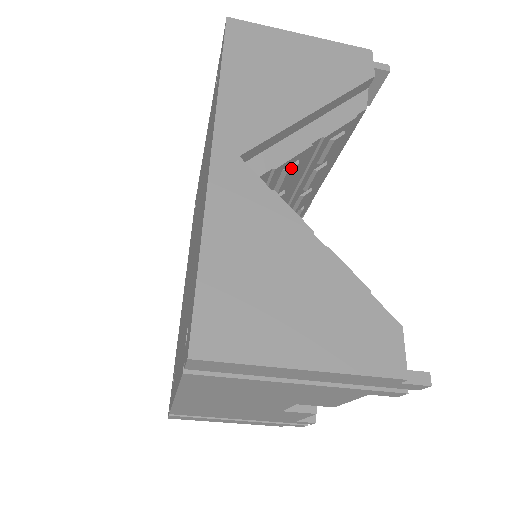
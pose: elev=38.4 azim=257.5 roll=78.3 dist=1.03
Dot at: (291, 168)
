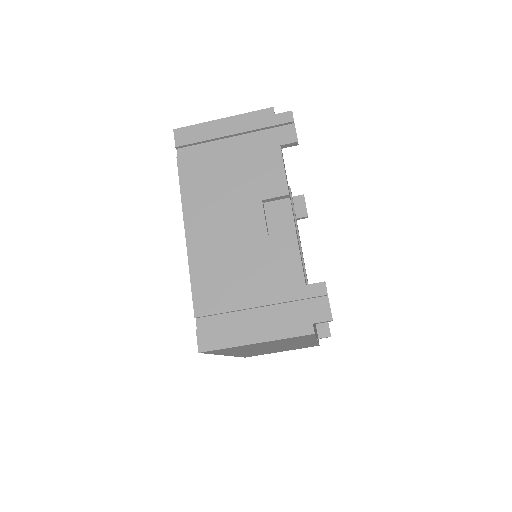
Dot at: occluded
